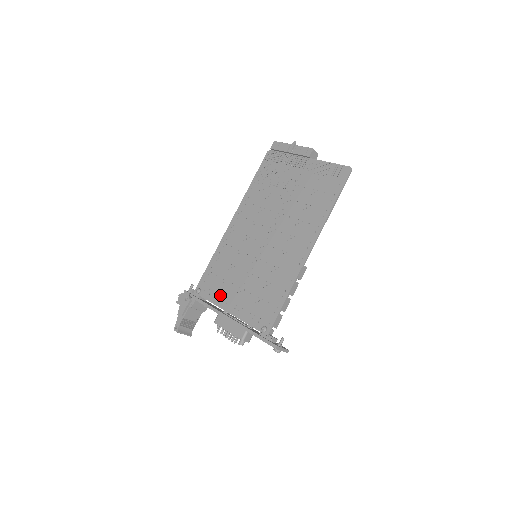
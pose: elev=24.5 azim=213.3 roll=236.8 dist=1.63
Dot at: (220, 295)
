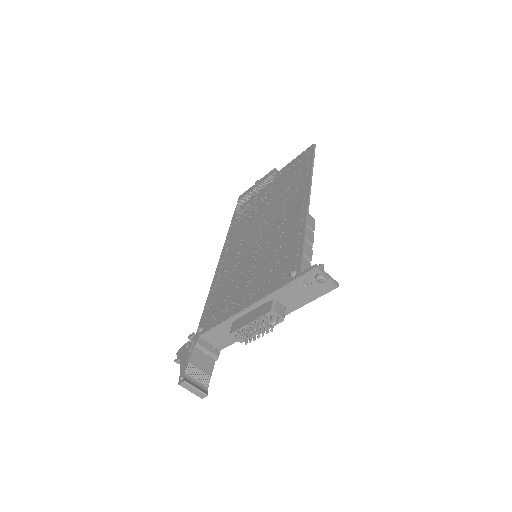
Dot at: (228, 307)
